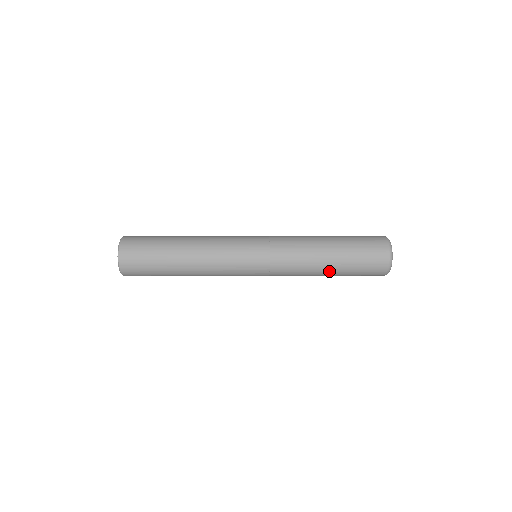
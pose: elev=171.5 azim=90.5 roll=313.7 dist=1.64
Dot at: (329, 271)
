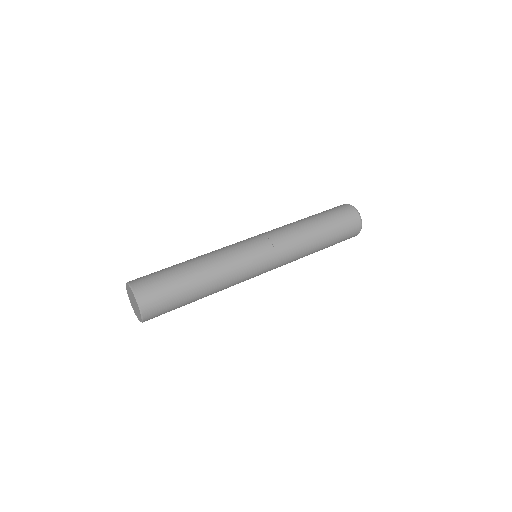
Dot at: (319, 250)
